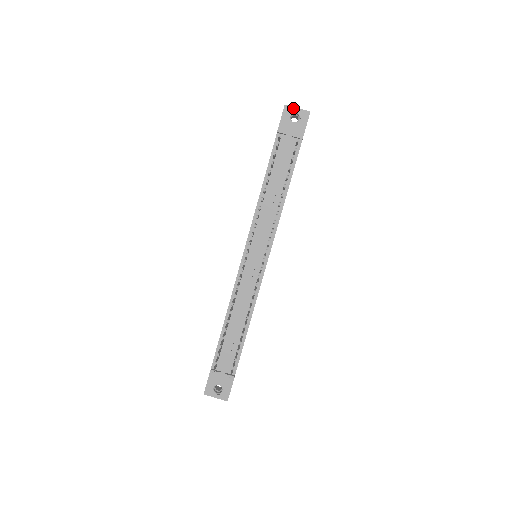
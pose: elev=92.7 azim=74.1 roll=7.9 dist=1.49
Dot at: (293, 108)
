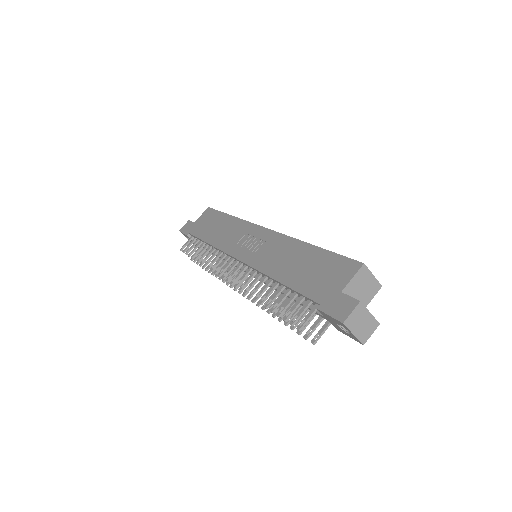
Dot at: (349, 330)
